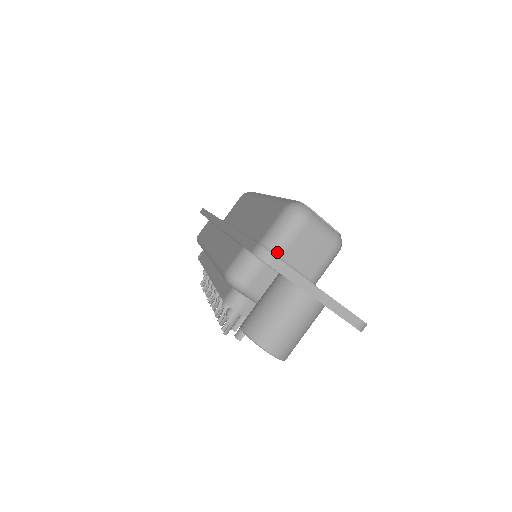
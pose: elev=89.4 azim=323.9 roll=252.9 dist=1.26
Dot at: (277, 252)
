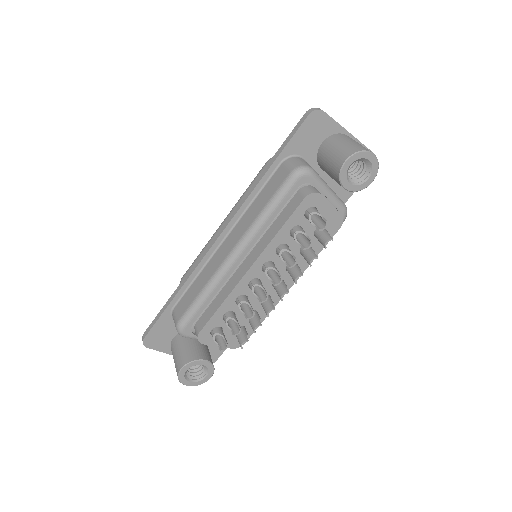
Dot at: occluded
